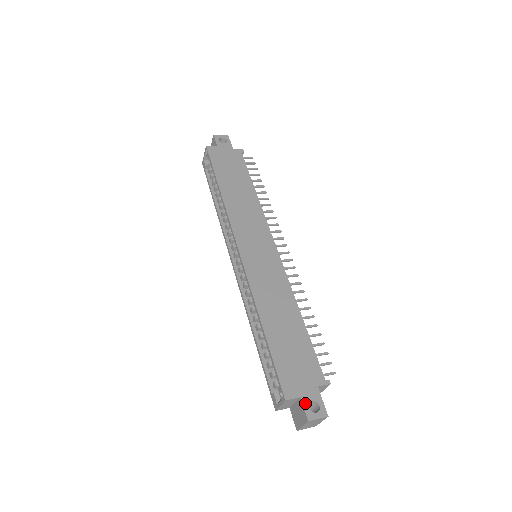
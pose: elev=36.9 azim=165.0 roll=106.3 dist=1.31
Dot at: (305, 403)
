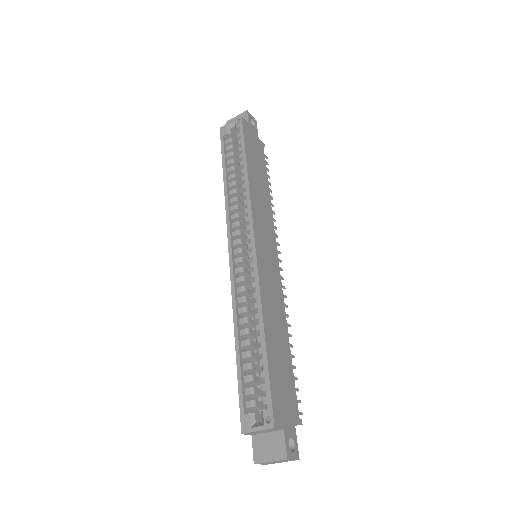
Dot at: (287, 437)
